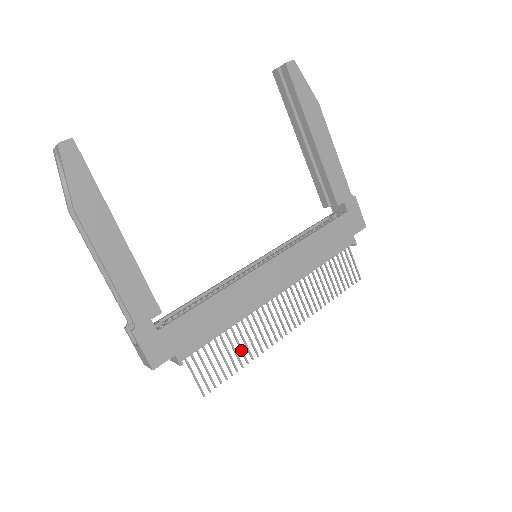
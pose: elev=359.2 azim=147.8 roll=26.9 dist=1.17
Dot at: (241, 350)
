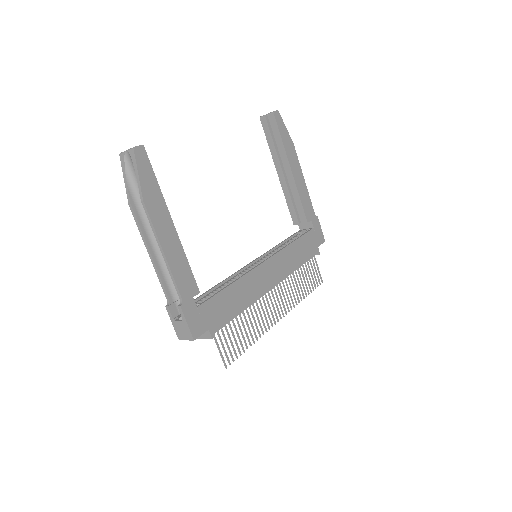
Dot at: (250, 331)
